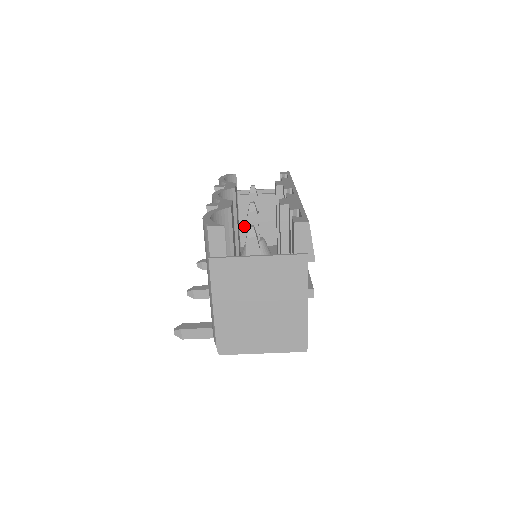
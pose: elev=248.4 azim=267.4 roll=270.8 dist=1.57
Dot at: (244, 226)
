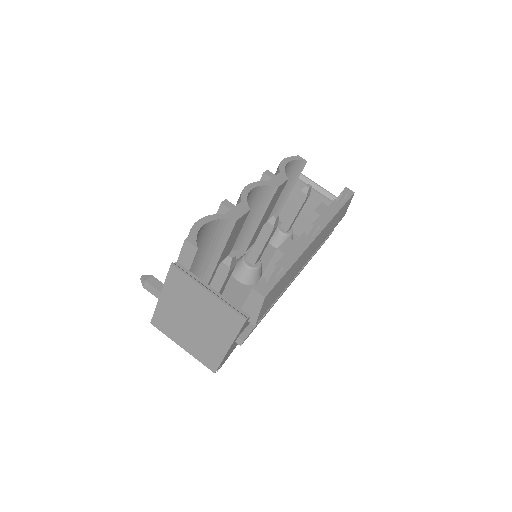
Dot at: (288, 207)
